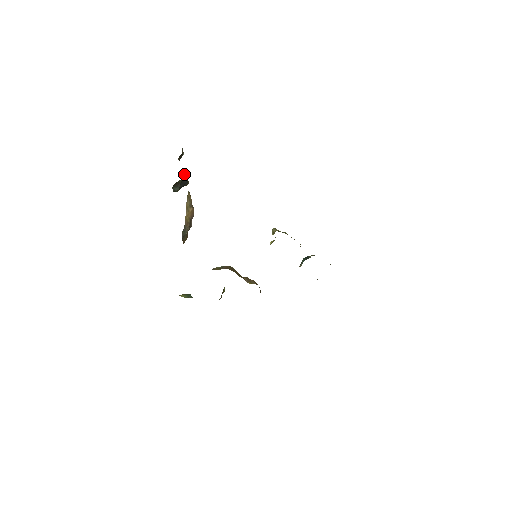
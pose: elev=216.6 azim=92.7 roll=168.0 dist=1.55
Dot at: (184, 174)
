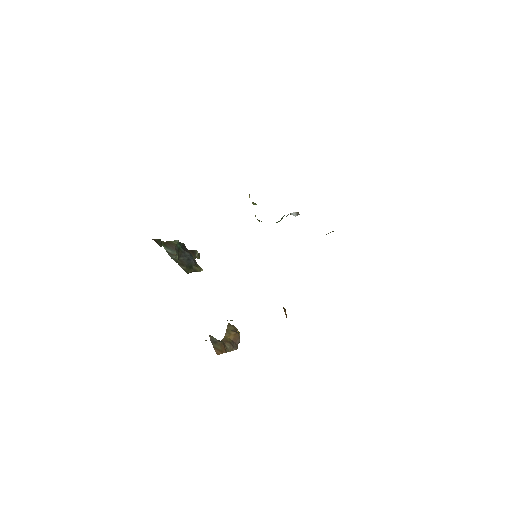
Dot at: (186, 249)
